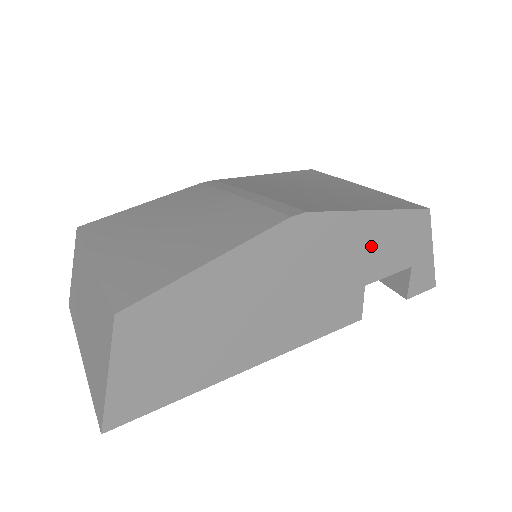
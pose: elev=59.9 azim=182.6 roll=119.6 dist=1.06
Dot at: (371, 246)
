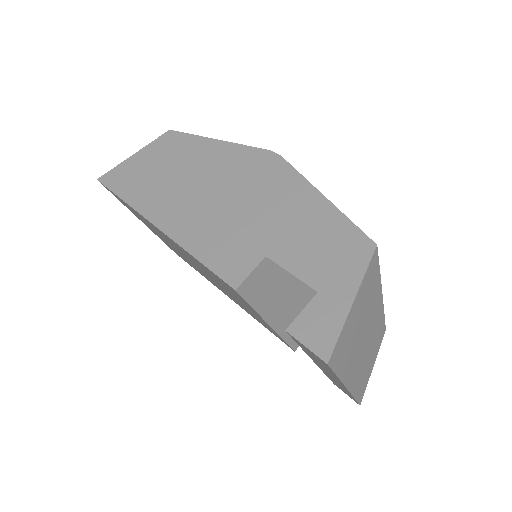
Dot at: (299, 224)
